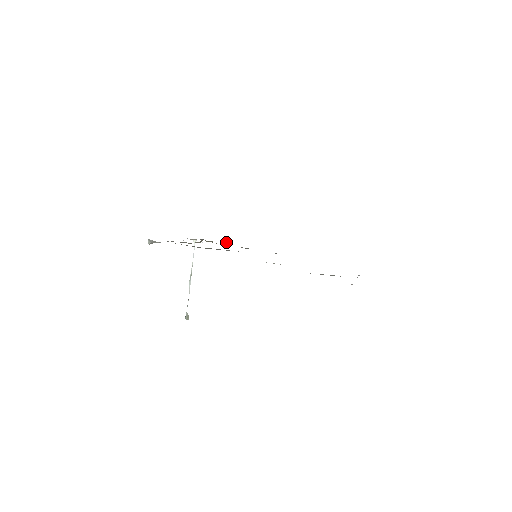
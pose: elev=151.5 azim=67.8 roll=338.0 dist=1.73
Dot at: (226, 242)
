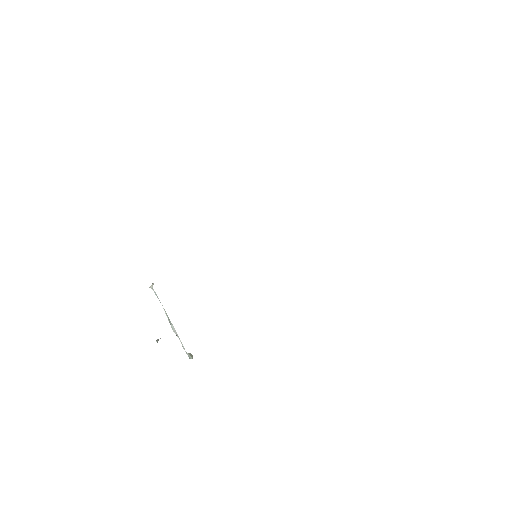
Dot at: occluded
